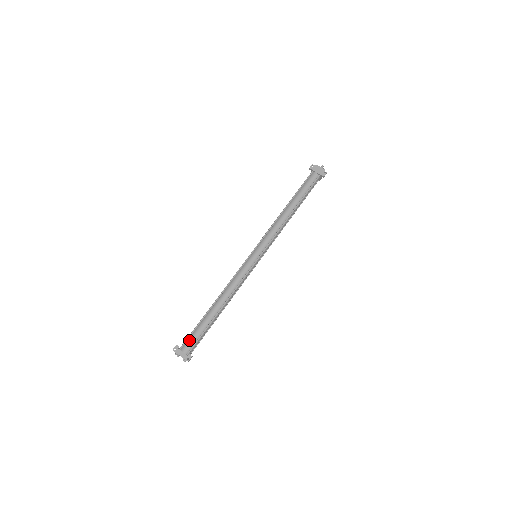
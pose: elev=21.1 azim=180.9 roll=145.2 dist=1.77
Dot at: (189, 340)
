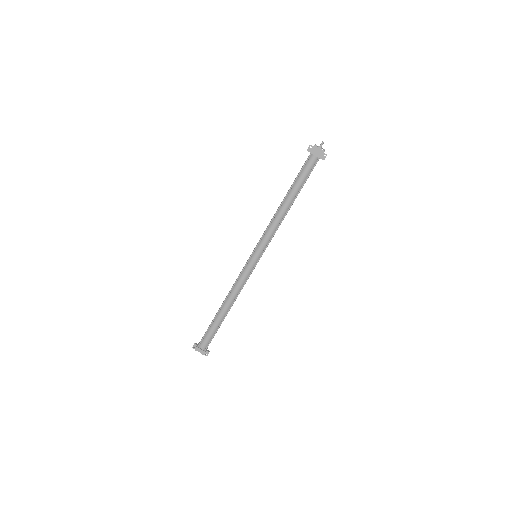
Dot at: (205, 339)
